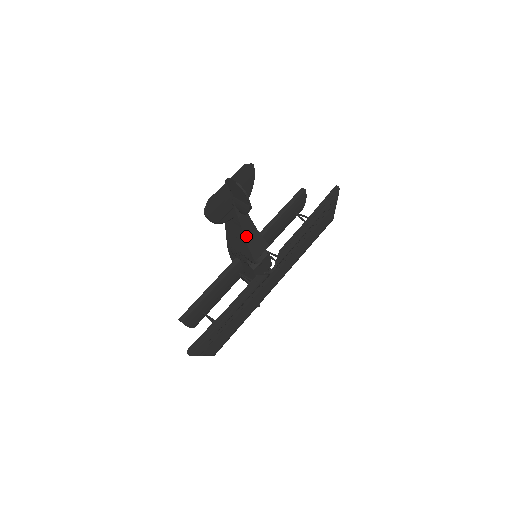
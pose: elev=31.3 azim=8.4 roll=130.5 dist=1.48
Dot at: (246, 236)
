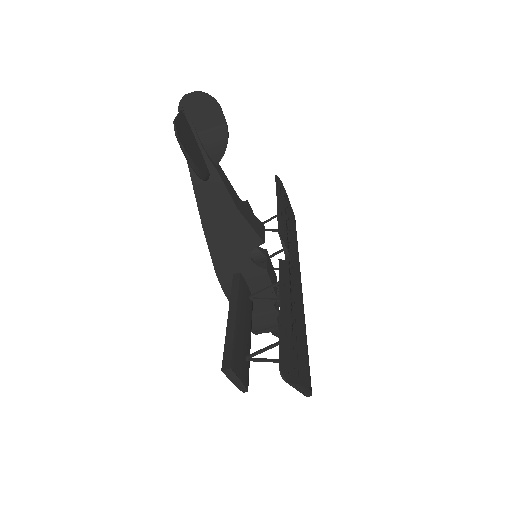
Dot at: (236, 205)
